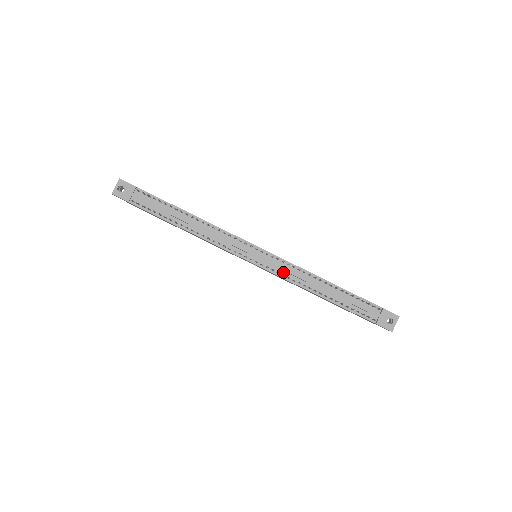
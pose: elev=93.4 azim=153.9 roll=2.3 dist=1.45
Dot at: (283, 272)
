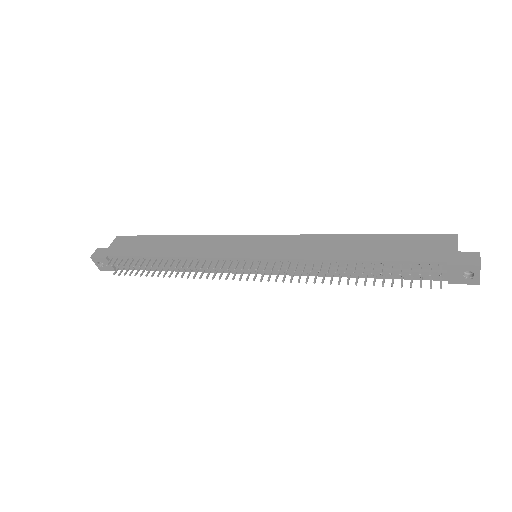
Dot at: (291, 270)
